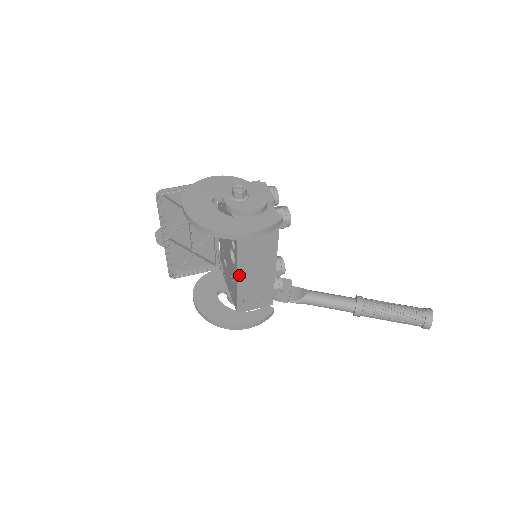
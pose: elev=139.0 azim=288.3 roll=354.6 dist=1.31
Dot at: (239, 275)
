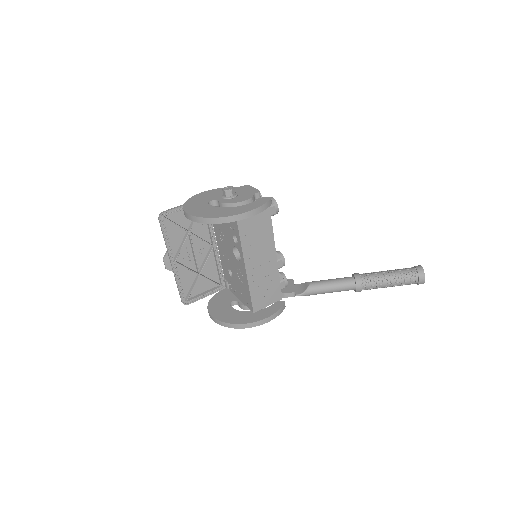
Dot at: (247, 267)
